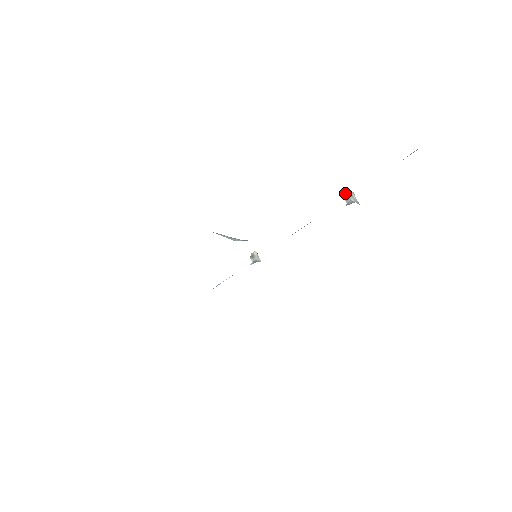
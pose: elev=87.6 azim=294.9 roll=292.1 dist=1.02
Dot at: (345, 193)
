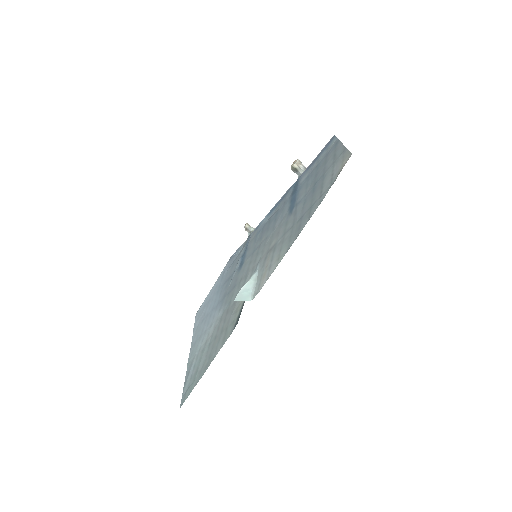
Dot at: (293, 169)
